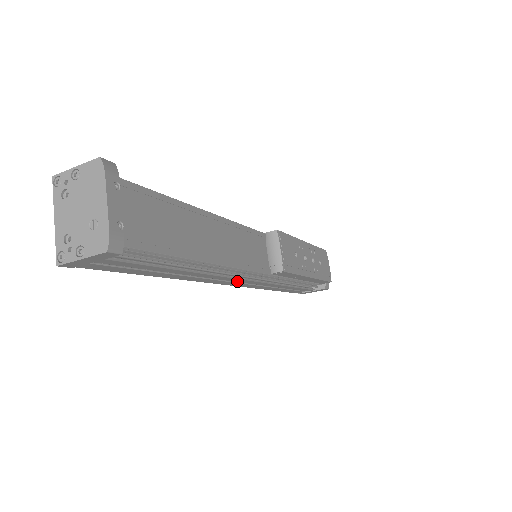
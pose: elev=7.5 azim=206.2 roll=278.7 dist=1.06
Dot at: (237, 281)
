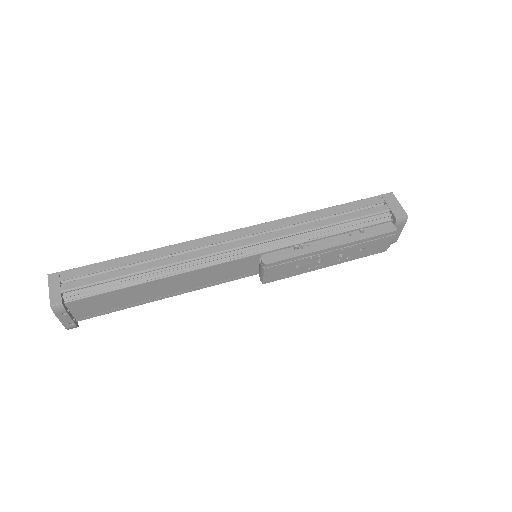
Dot at: occluded
